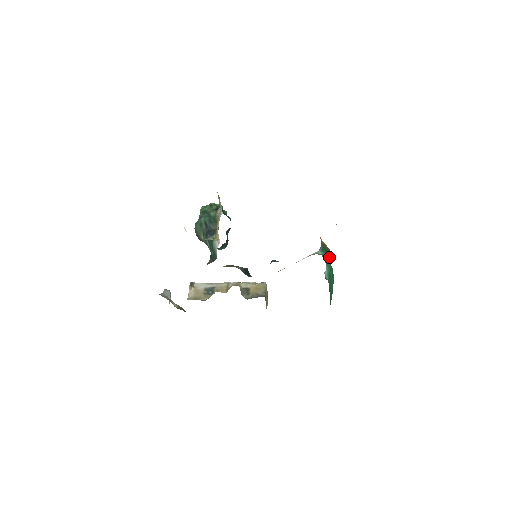
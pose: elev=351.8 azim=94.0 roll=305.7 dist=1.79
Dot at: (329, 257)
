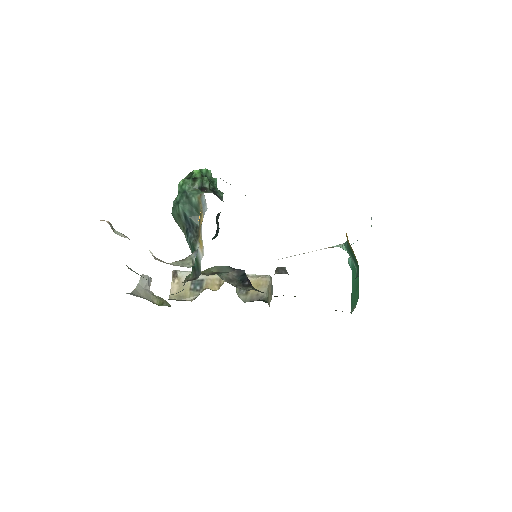
Dot at: (355, 265)
